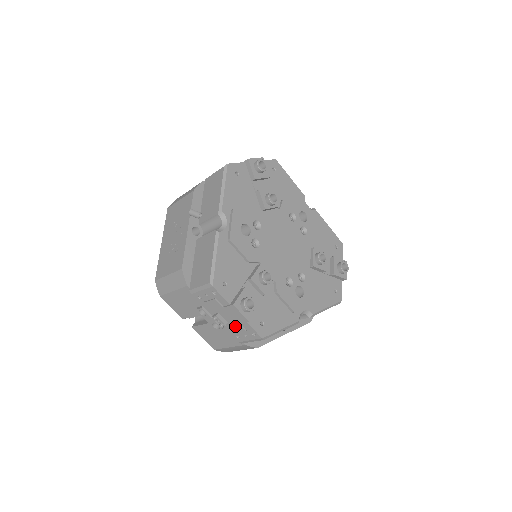
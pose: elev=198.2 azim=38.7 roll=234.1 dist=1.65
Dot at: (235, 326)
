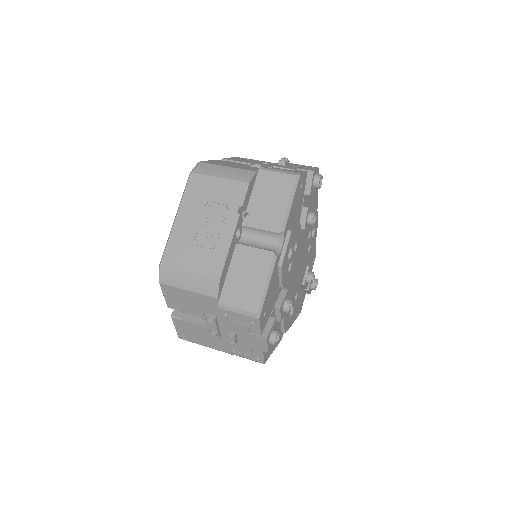
Dot at: (244, 346)
